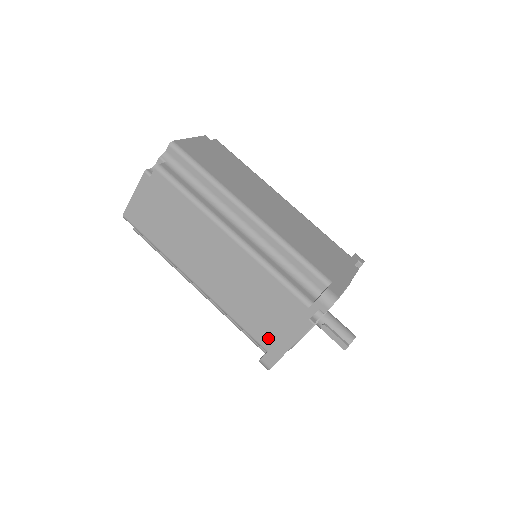
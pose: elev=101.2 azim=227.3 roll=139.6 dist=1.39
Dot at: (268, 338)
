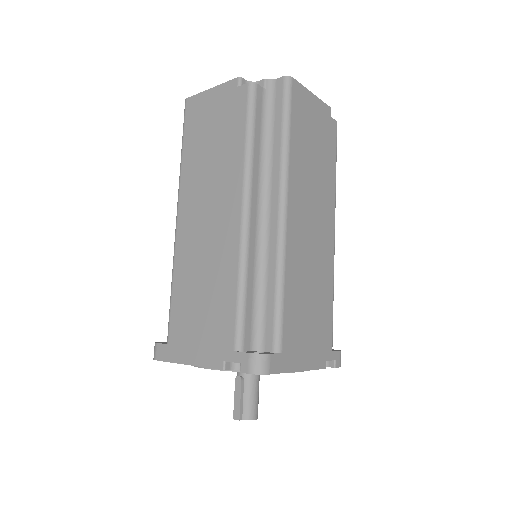
Dot at: (179, 334)
